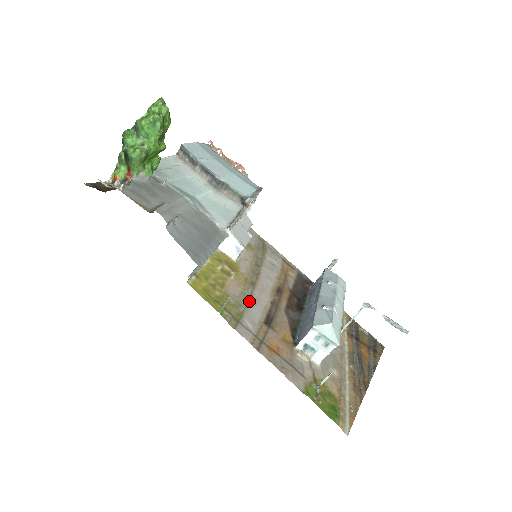
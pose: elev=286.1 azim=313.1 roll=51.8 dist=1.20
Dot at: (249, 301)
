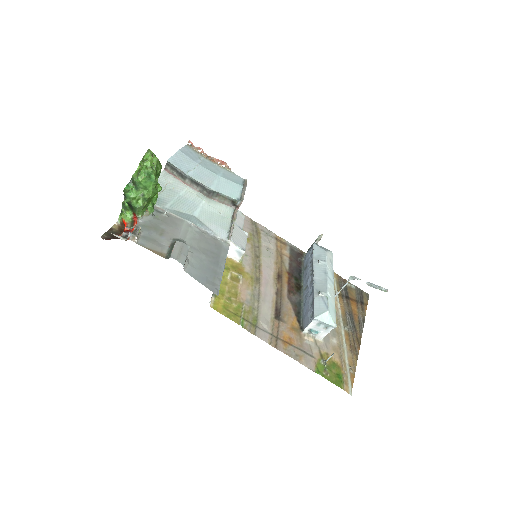
Dot at: (259, 301)
